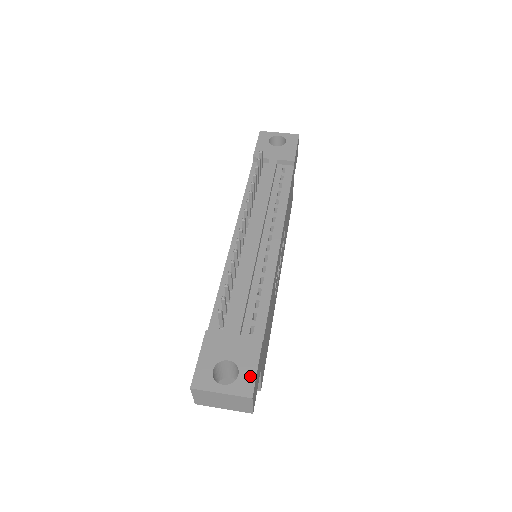
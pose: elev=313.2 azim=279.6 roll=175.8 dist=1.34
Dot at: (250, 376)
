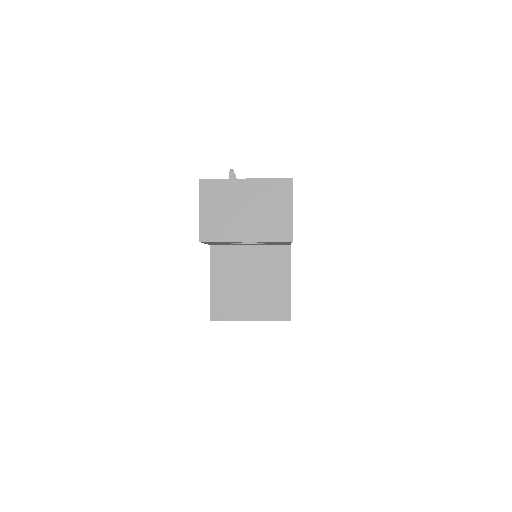
Dot at: occluded
